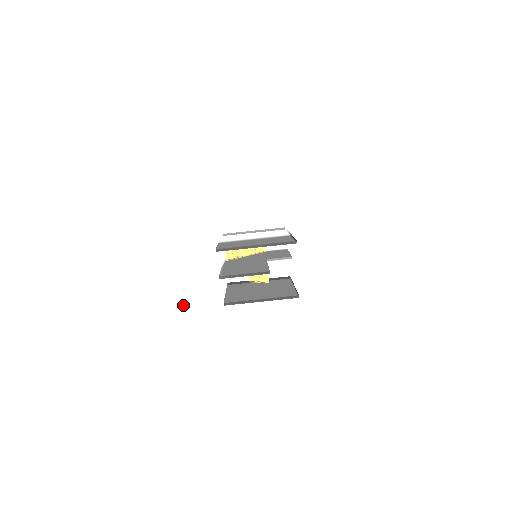
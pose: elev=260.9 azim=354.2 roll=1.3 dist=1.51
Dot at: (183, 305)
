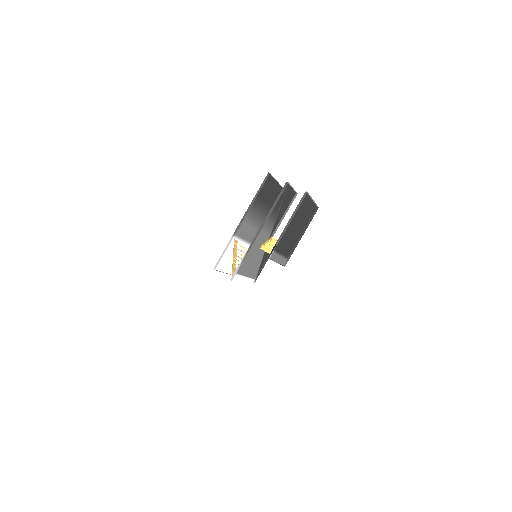
Dot at: (254, 303)
